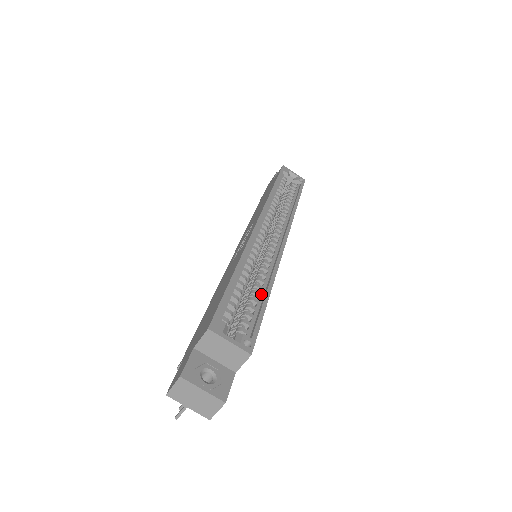
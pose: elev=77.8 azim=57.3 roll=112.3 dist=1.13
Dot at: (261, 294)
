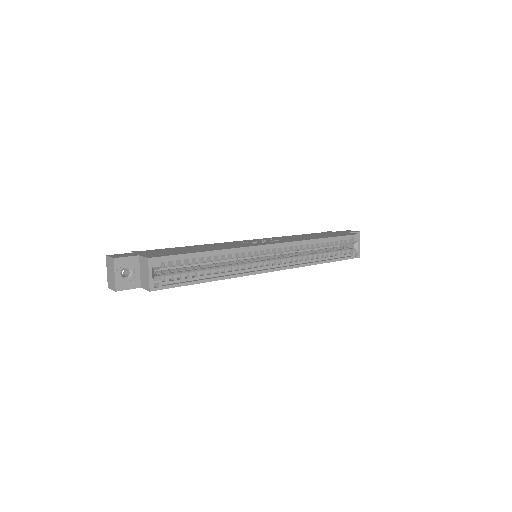
Dot at: (207, 276)
